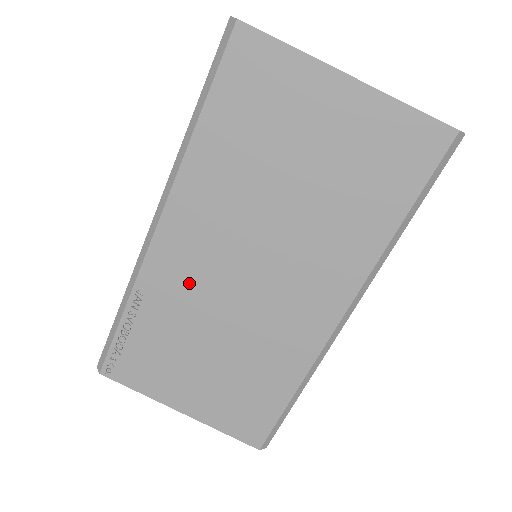
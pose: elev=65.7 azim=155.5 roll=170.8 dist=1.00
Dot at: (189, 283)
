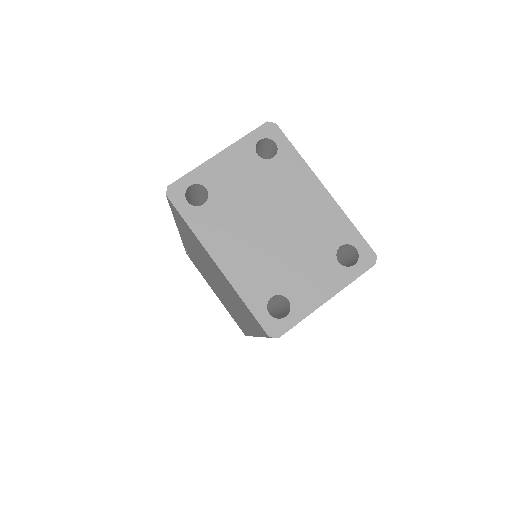
Dot at: (198, 262)
